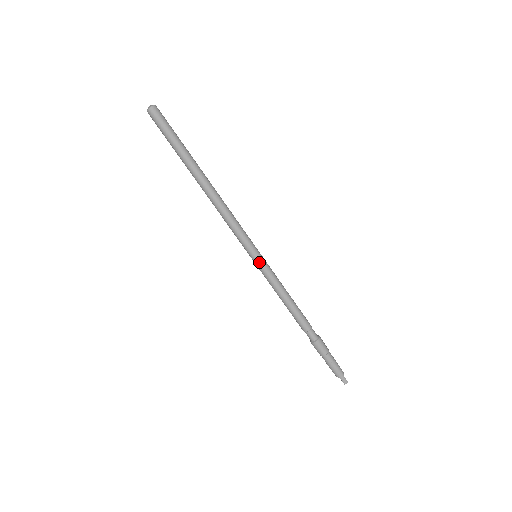
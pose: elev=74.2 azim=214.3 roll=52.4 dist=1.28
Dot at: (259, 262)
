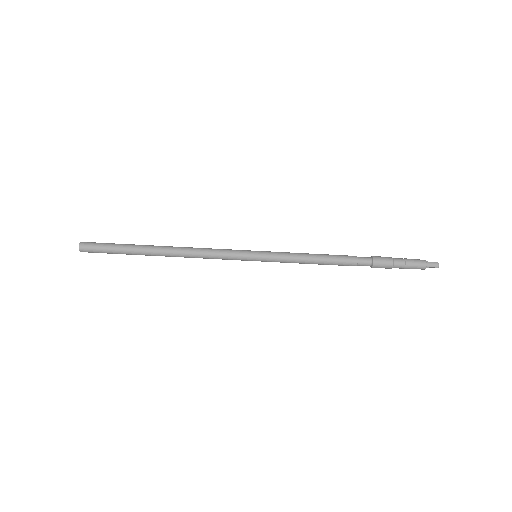
Dot at: (262, 257)
